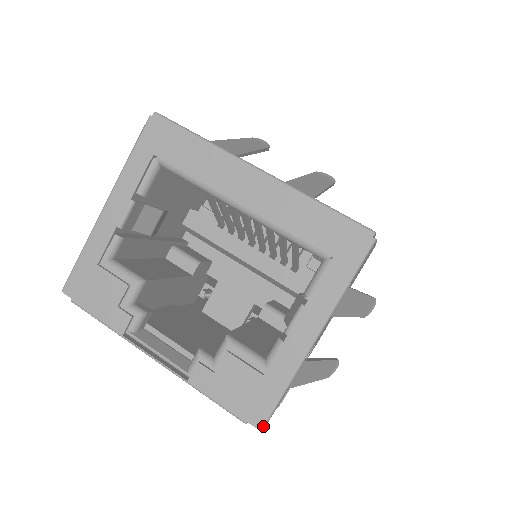
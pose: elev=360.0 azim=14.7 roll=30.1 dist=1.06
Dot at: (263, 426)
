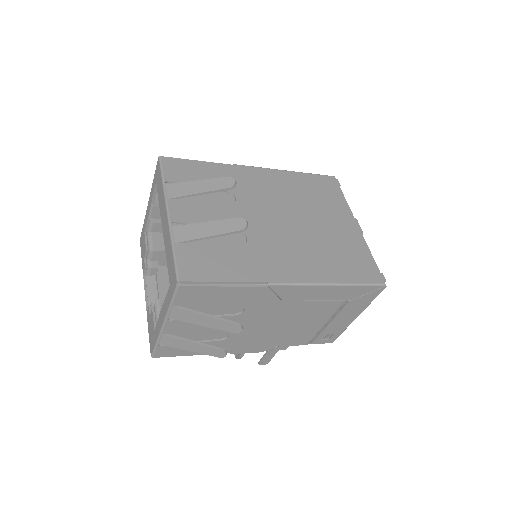
Dot at: (152, 355)
